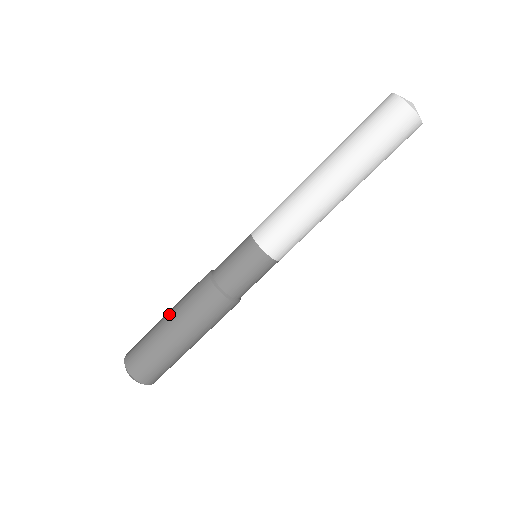
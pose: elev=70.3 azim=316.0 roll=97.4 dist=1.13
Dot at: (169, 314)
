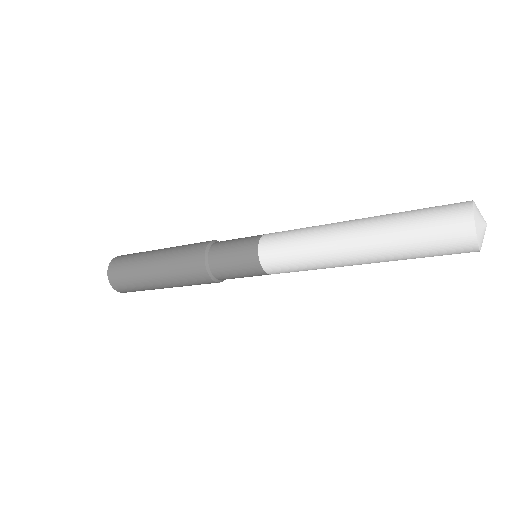
Dot at: (159, 276)
